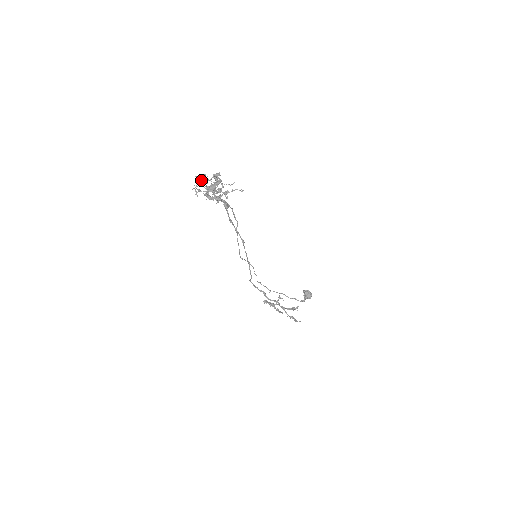
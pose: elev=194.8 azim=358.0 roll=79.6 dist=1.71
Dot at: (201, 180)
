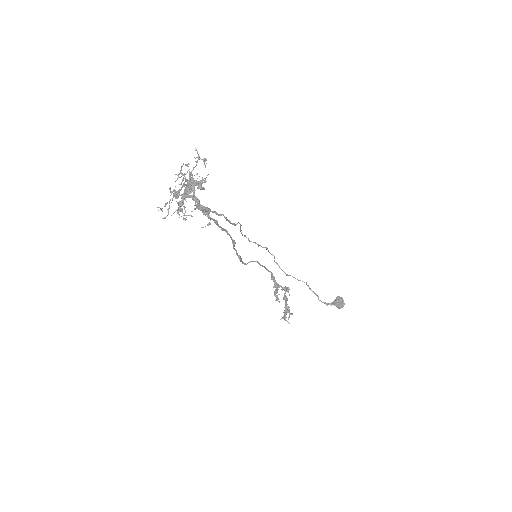
Dot at: (197, 162)
